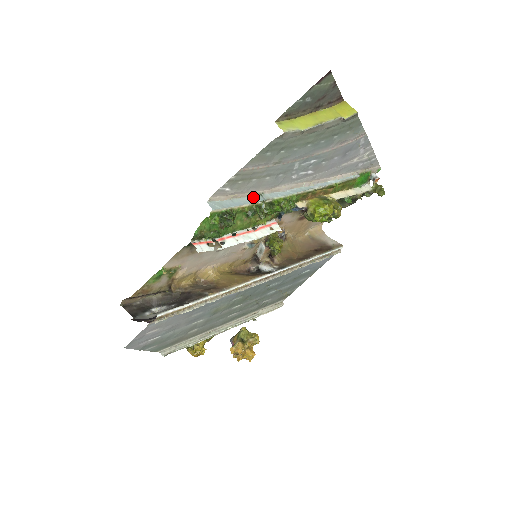
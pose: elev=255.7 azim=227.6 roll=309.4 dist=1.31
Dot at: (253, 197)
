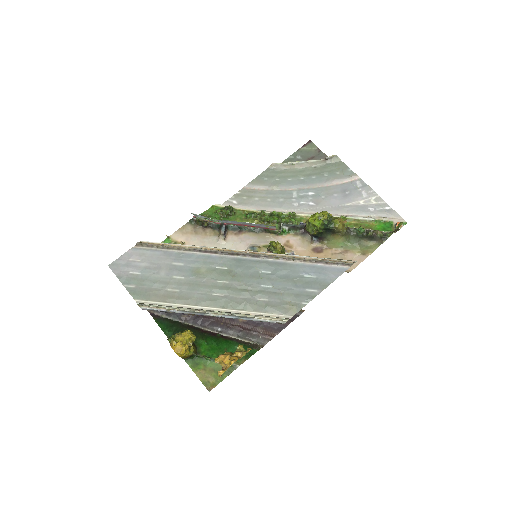
Dot at: occluded
